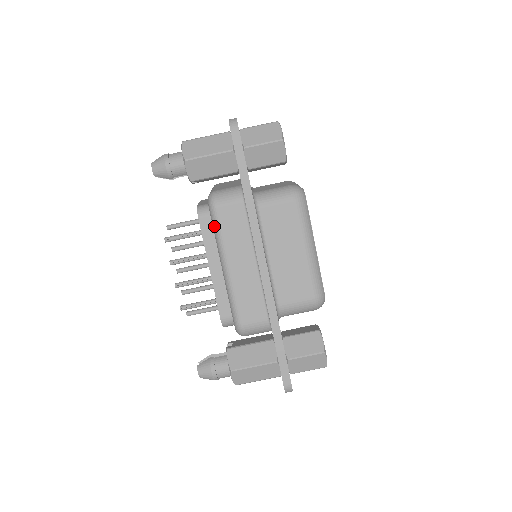
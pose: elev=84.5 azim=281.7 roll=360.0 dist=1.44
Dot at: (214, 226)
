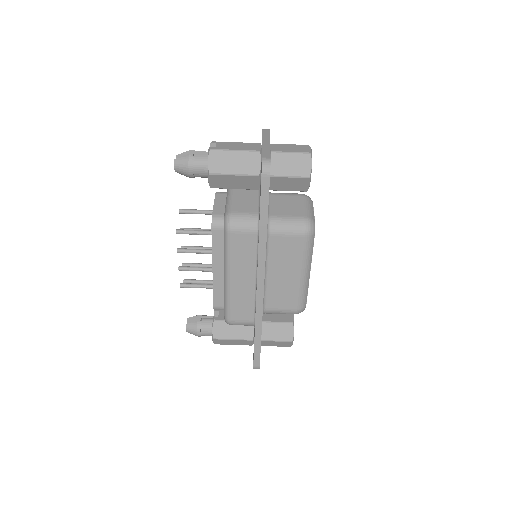
Dot at: (225, 245)
